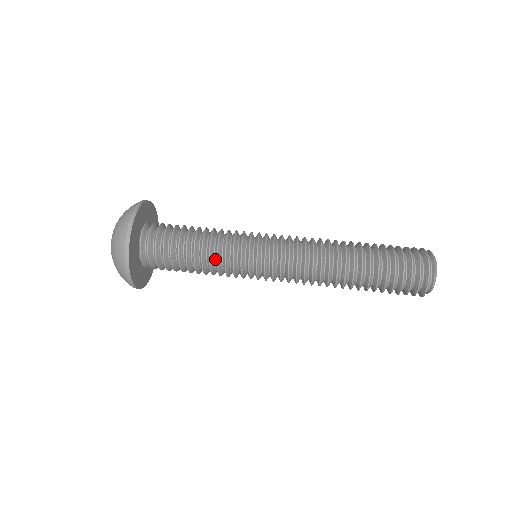
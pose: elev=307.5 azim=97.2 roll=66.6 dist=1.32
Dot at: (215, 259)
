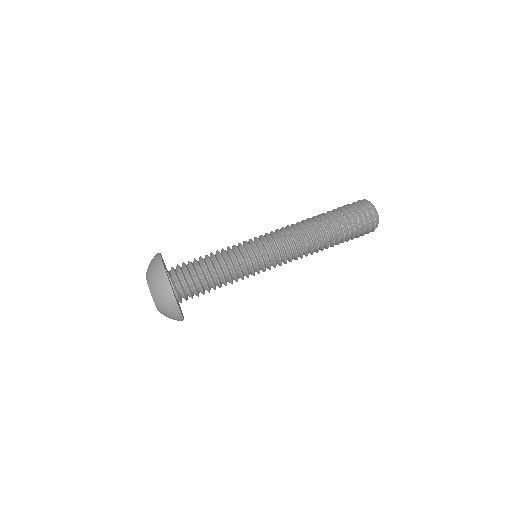
Dot at: occluded
